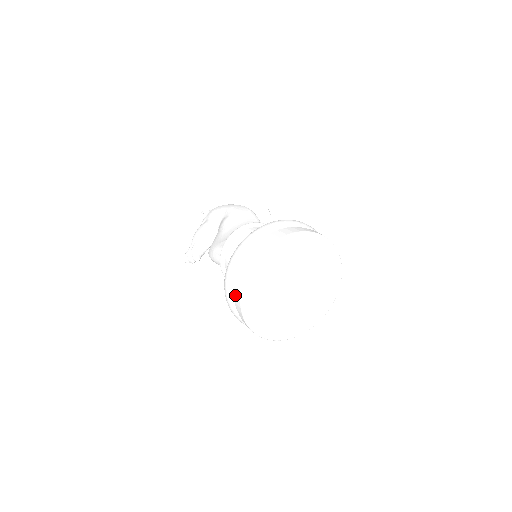
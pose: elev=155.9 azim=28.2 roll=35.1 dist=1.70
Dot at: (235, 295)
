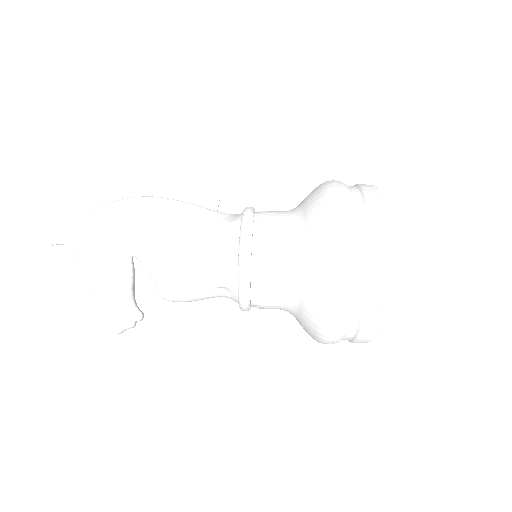
Dot at: (362, 323)
